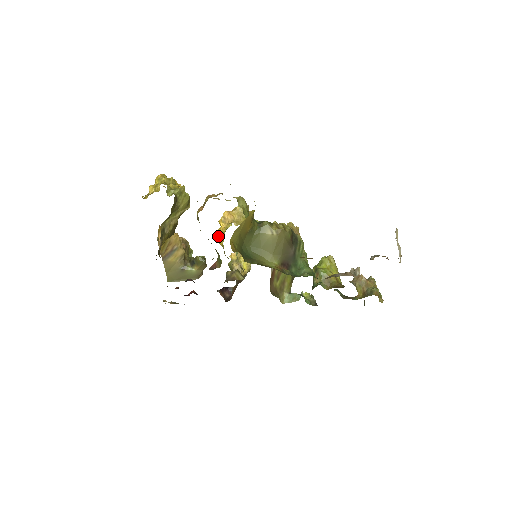
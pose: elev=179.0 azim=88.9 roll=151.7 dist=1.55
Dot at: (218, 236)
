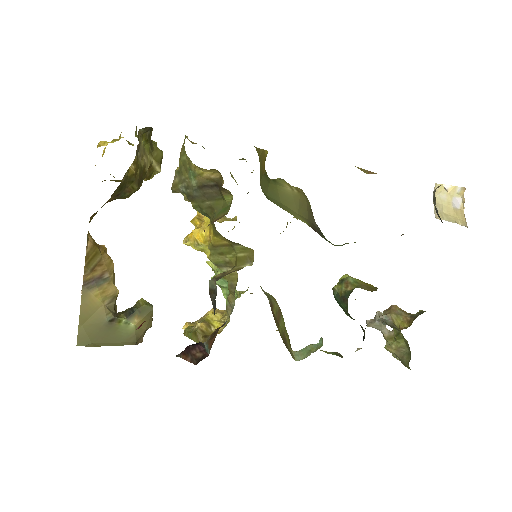
Dot at: (195, 229)
